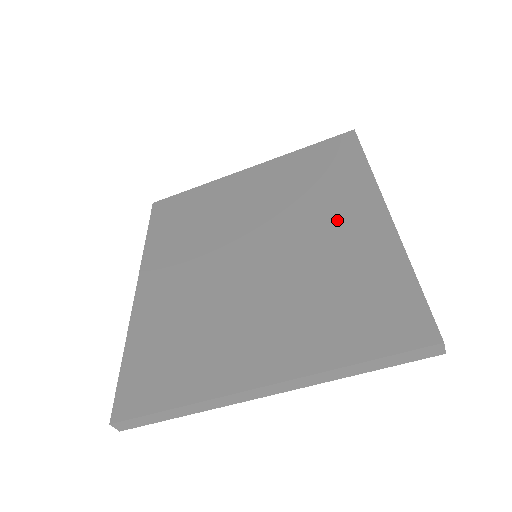
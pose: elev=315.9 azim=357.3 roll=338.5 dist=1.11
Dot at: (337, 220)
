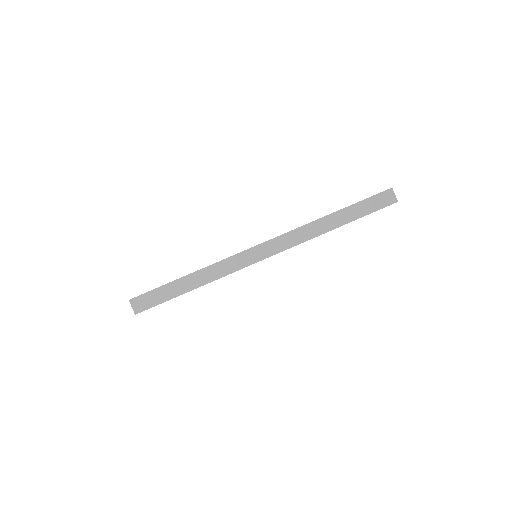
Dot at: occluded
